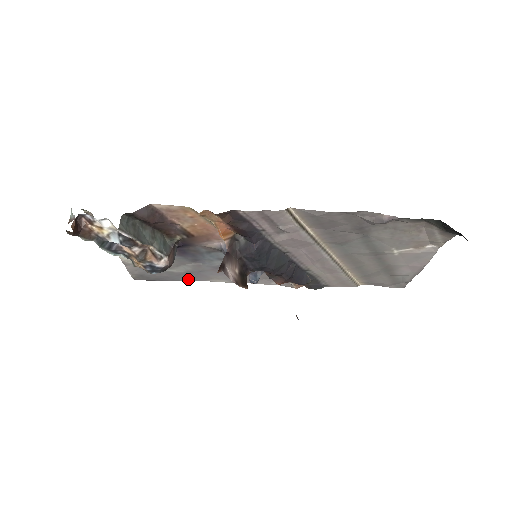
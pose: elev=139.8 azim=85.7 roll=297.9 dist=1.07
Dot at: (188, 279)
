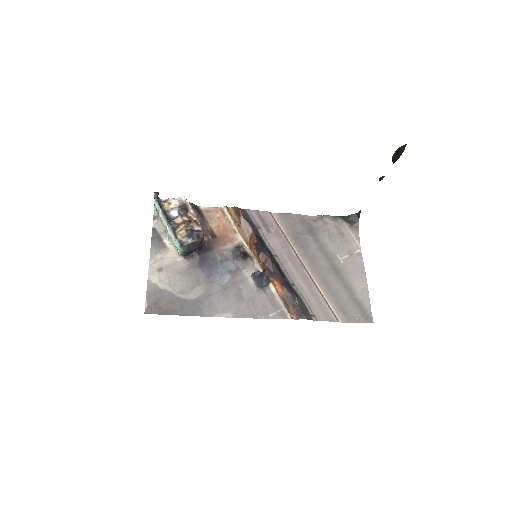
Dot at: (196, 312)
